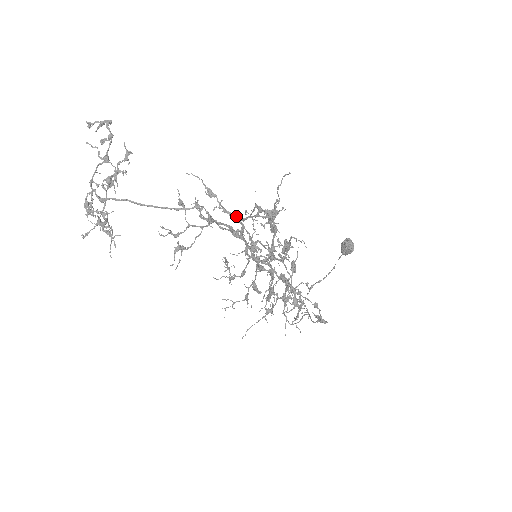
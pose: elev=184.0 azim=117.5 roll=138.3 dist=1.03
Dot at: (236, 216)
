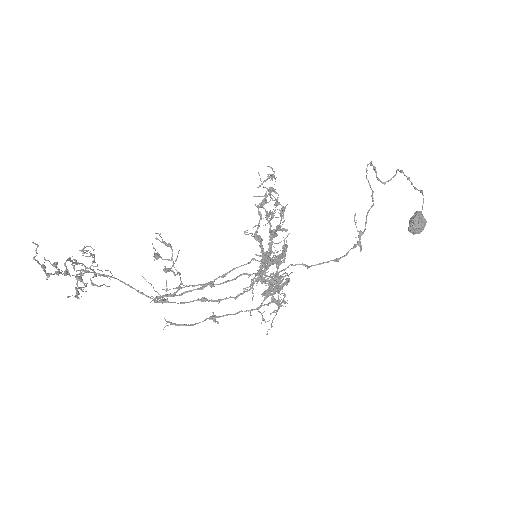
Dot at: (197, 300)
